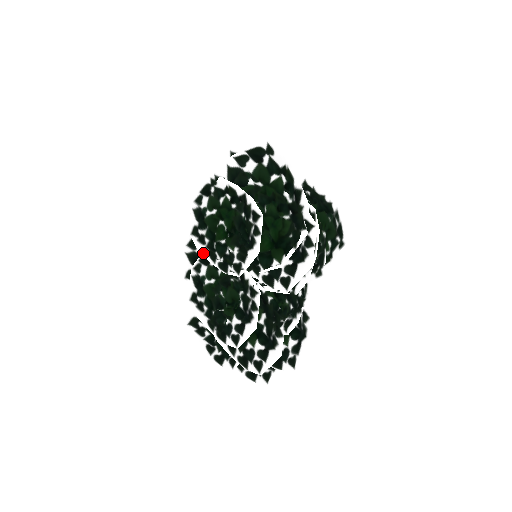
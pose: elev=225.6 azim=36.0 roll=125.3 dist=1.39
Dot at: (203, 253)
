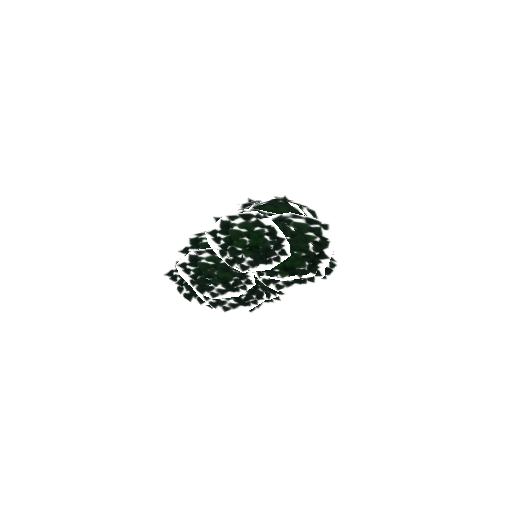
Dot at: (214, 248)
